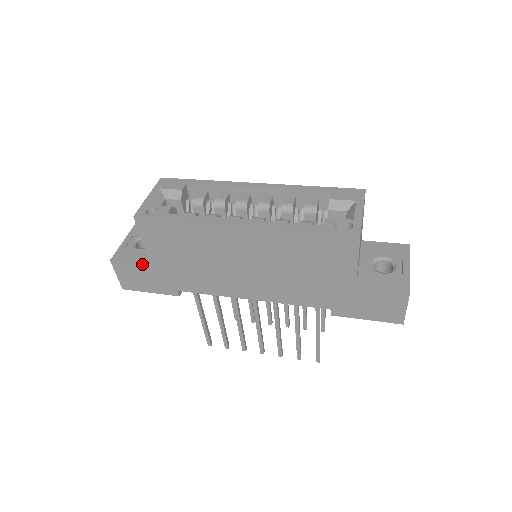
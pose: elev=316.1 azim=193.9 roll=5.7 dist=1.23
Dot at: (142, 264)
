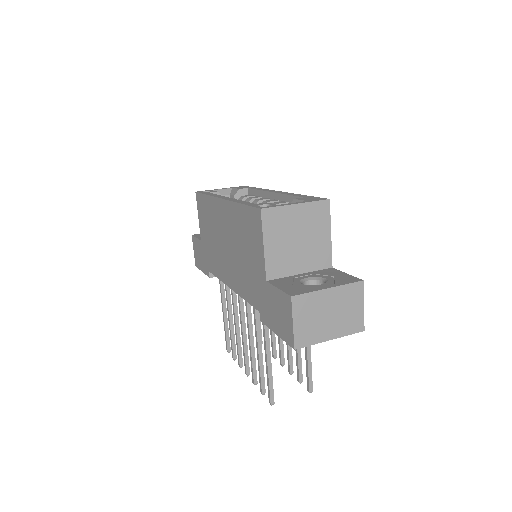
Dot at: (199, 240)
